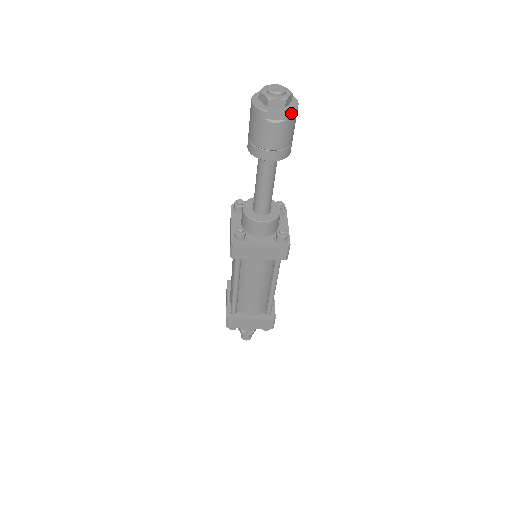
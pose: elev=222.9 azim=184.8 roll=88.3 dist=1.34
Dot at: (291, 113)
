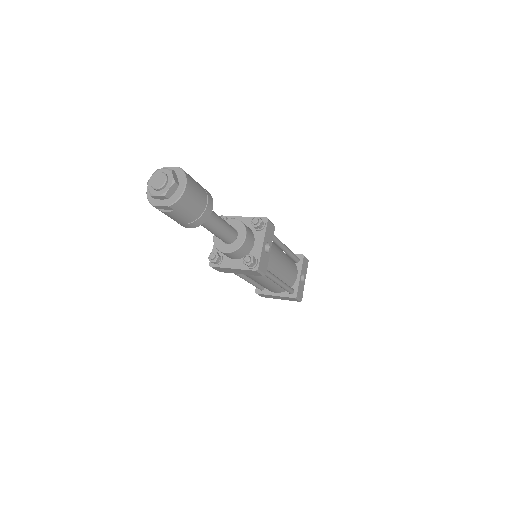
Dot at: (175, 204)
